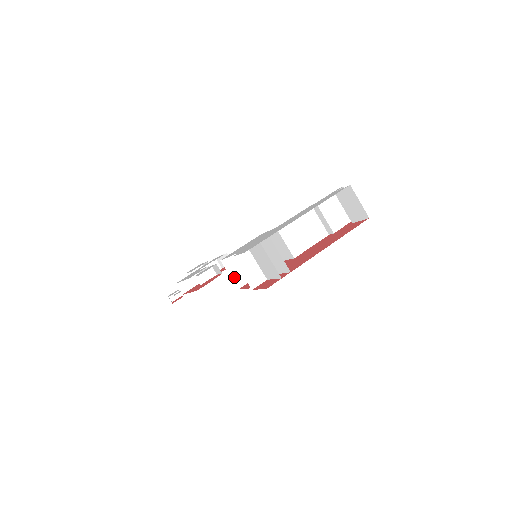
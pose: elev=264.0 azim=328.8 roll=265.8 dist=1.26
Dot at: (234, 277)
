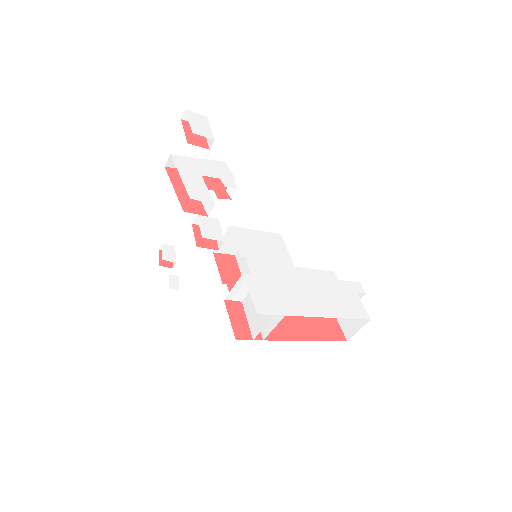
Dot at: occluded
